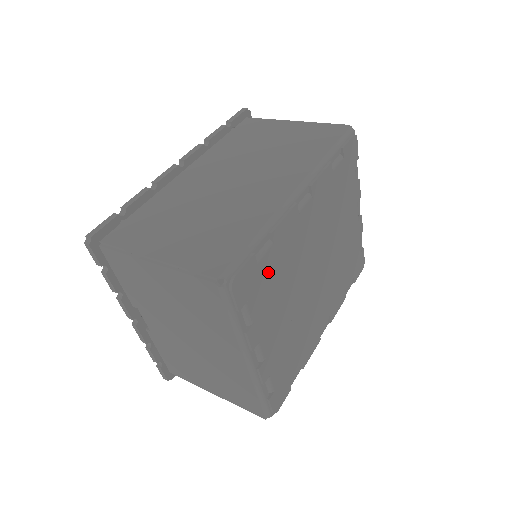
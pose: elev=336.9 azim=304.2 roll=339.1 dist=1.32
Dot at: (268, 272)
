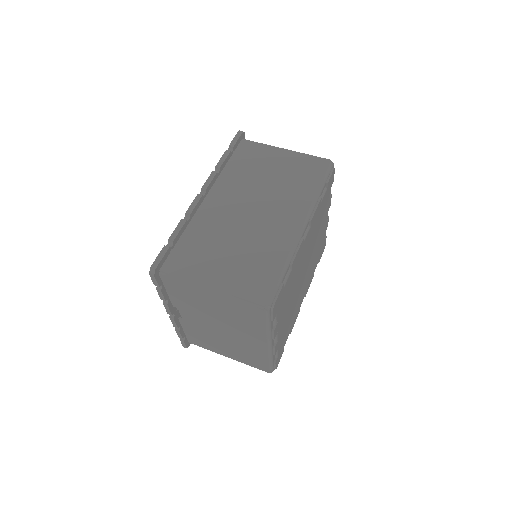
Dot at: (287, 289)
